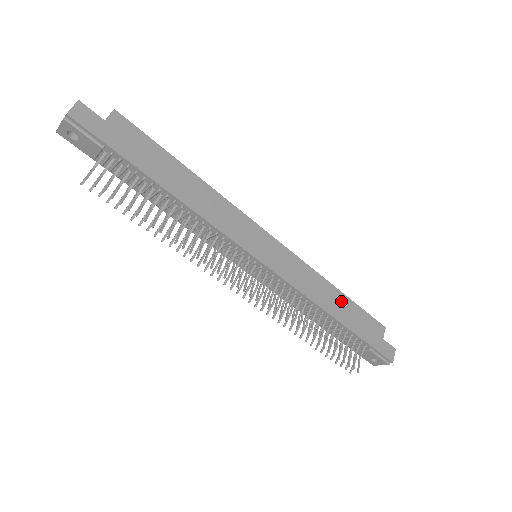
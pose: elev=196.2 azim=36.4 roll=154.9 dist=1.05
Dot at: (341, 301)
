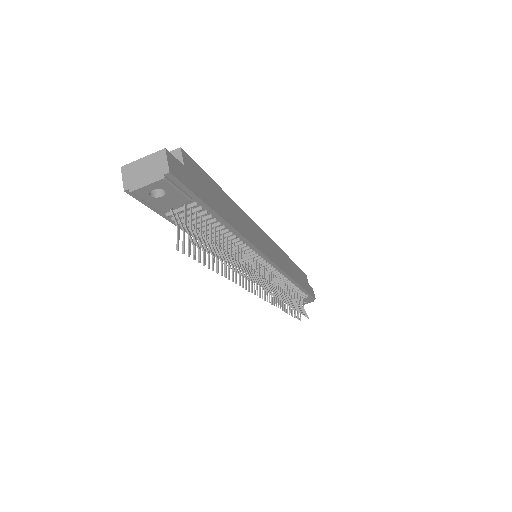
Dot at: (294, 268)
